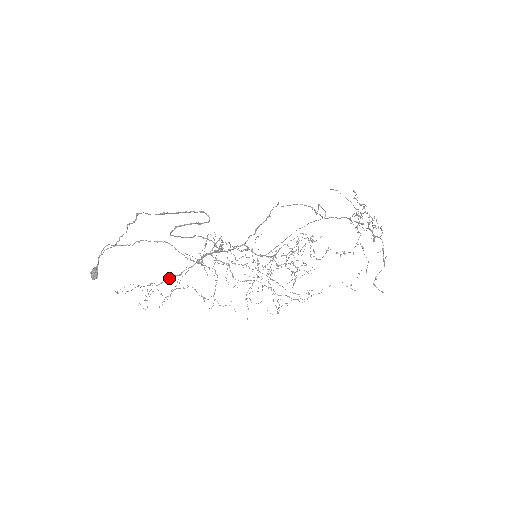
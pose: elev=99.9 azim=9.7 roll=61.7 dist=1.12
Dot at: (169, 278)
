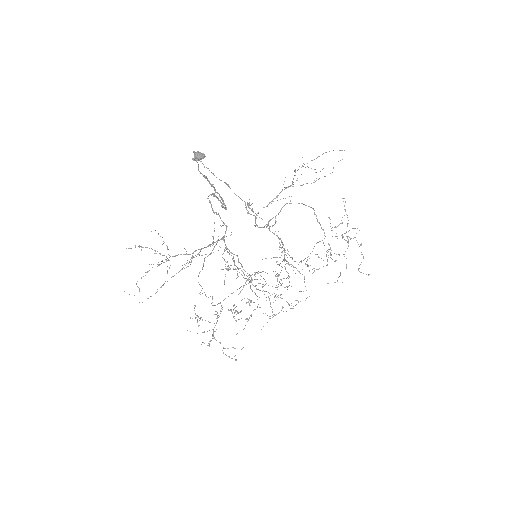
Dot at: (180, 254)
